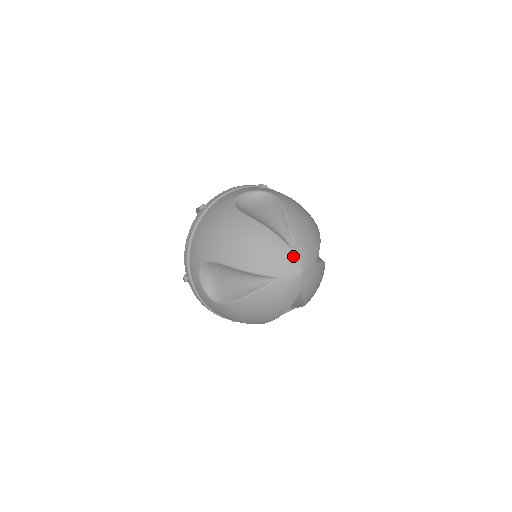
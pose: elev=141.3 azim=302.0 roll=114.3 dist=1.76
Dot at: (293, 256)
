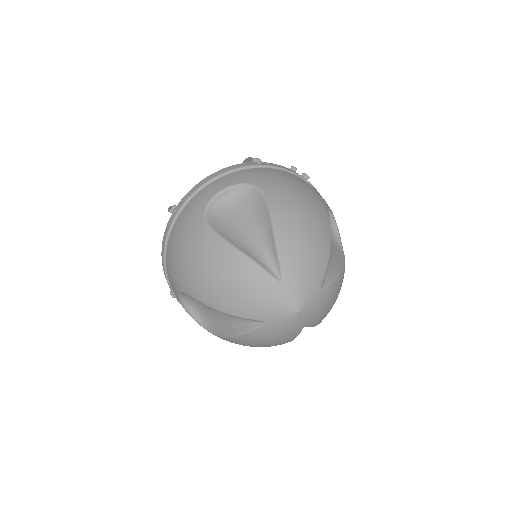
Dot at: (283, 294)
